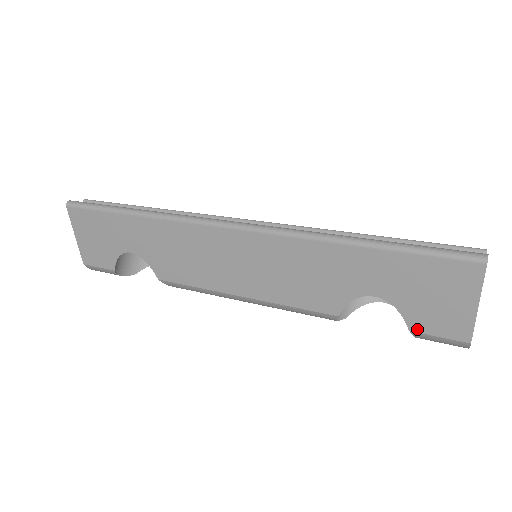
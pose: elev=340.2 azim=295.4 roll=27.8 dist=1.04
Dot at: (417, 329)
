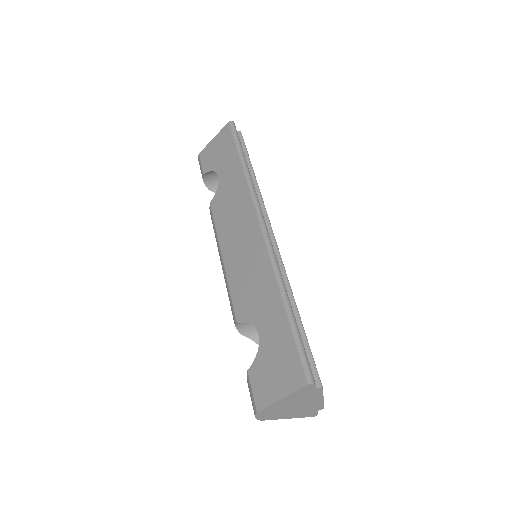
Dot at: (251, 374)
